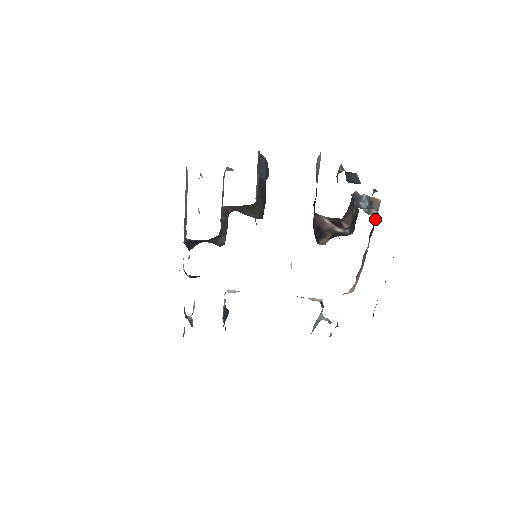
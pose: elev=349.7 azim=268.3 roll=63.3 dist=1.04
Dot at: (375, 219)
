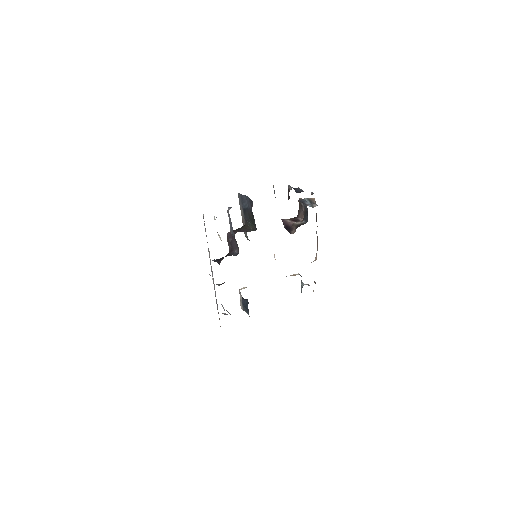
Dot at: occluded
